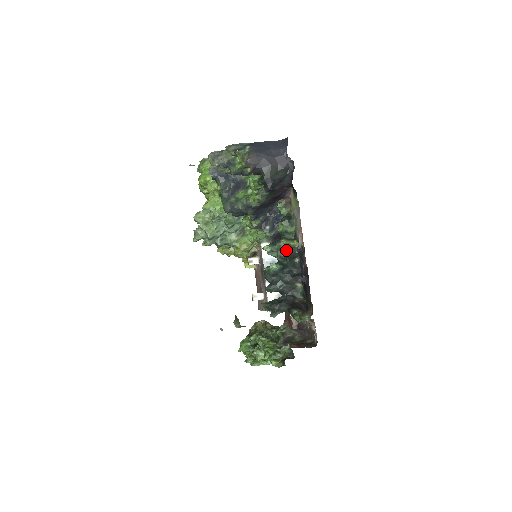
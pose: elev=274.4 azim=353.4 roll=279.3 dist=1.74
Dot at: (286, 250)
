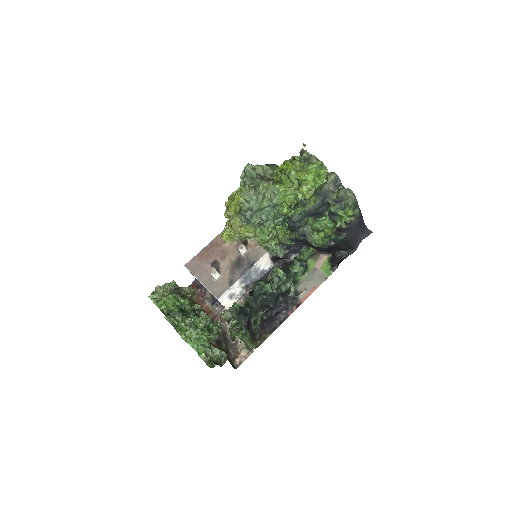
Dot at: (287, 288)
